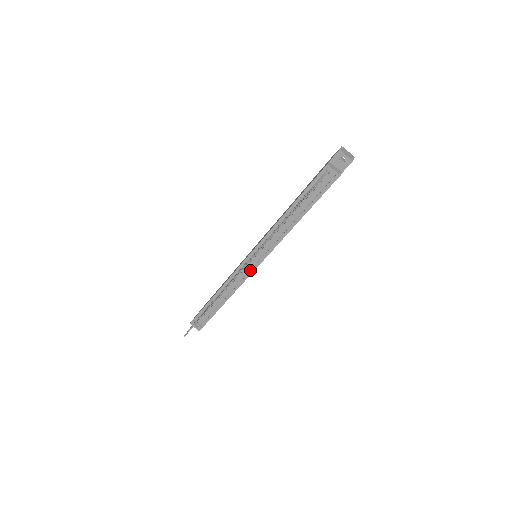
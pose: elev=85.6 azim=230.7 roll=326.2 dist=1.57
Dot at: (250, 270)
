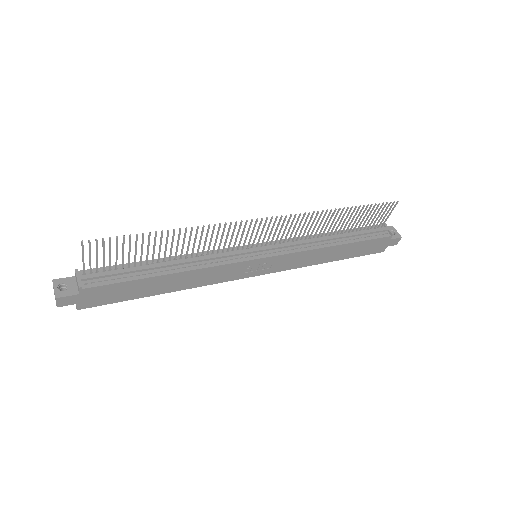
Dot at: (244, 257)
